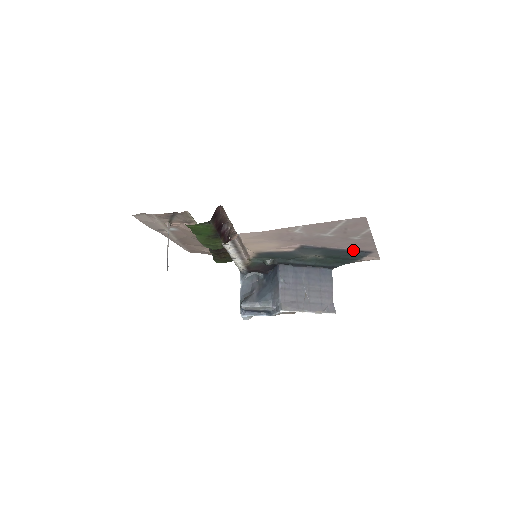
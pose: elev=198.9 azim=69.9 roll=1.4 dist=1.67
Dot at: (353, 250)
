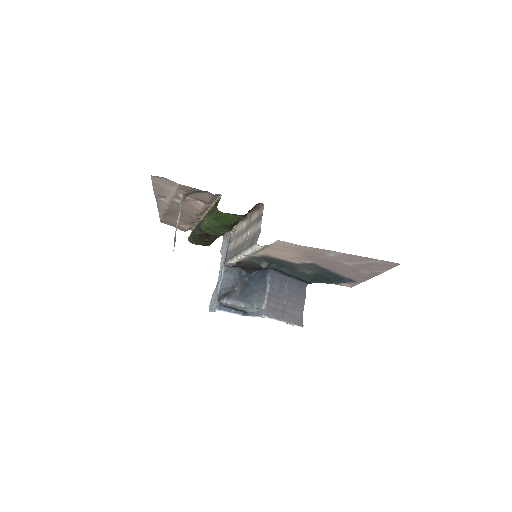
Dot at: (345, 277)
